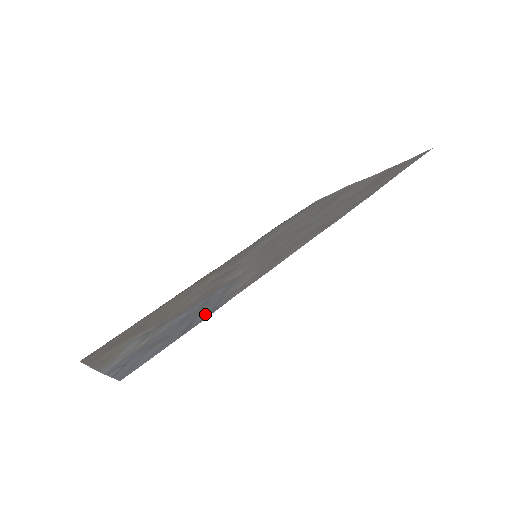
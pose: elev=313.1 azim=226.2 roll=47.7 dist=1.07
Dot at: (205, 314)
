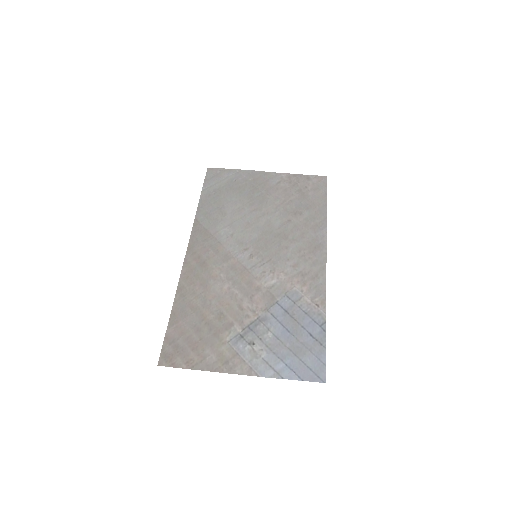
Dot at: (316, 328)
